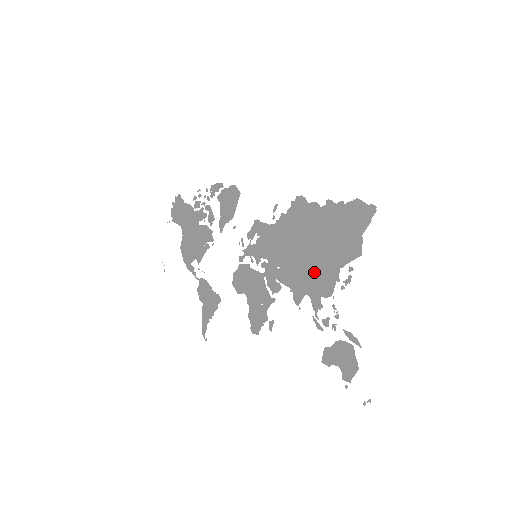
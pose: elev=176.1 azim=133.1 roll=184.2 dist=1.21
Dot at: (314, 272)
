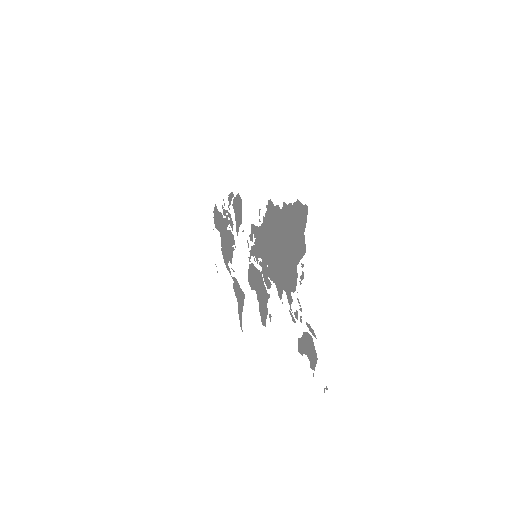
Dot at: (285, 269)
